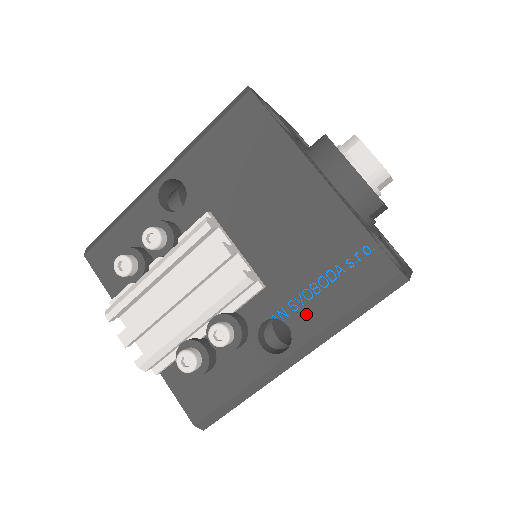
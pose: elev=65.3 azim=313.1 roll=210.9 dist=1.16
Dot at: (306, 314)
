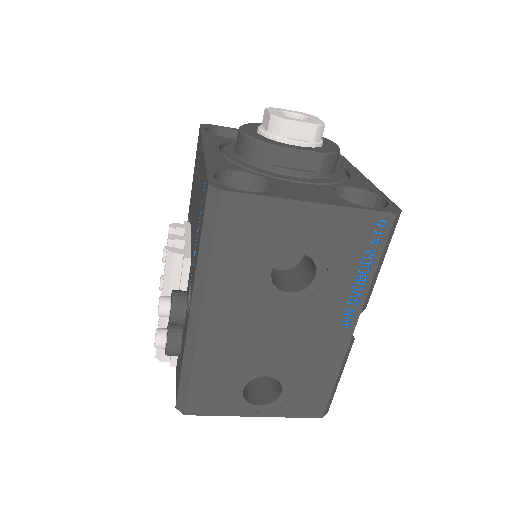
Dot at: (194, 266)
